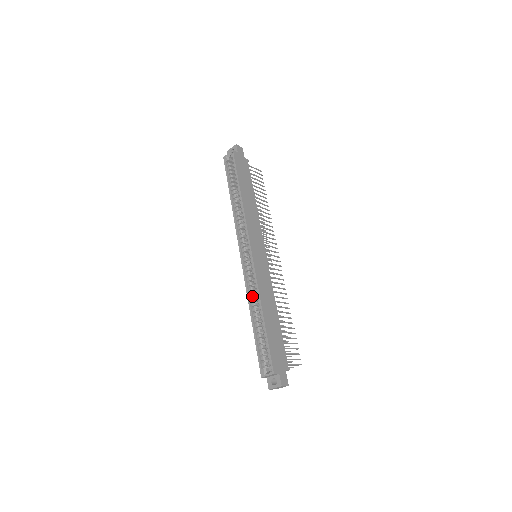
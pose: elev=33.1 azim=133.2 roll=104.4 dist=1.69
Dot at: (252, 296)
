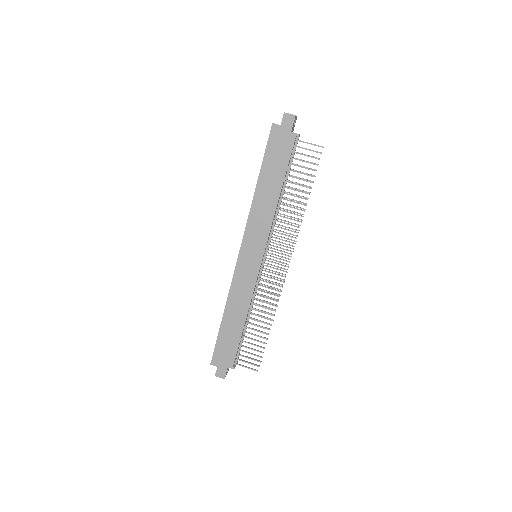
Dot at: occluded
